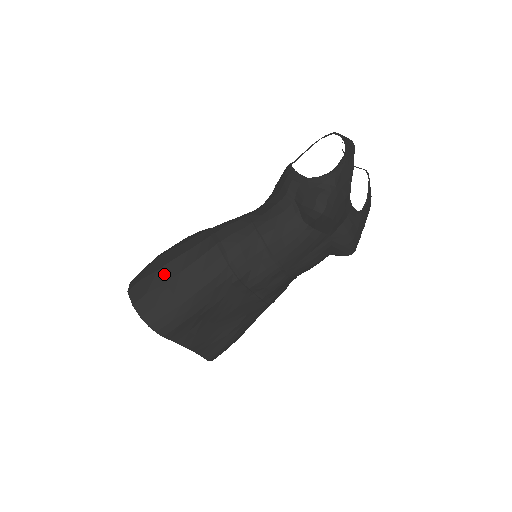
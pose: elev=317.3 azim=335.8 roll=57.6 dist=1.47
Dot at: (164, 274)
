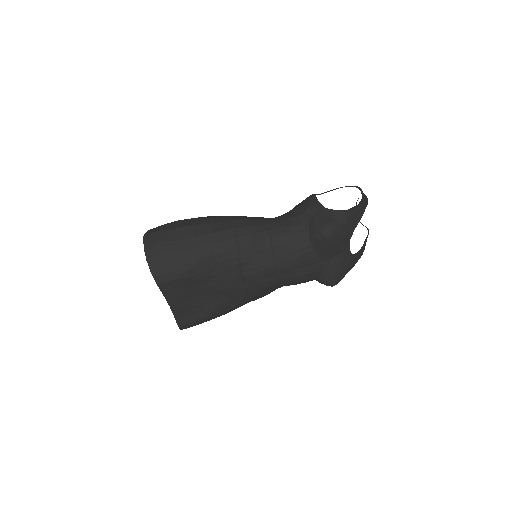
Dot at: (181, 233)
